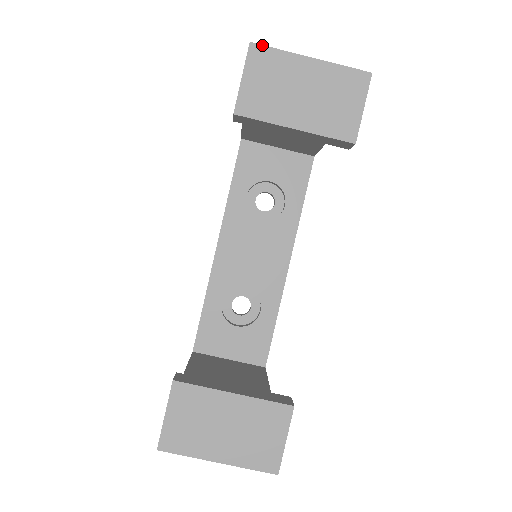
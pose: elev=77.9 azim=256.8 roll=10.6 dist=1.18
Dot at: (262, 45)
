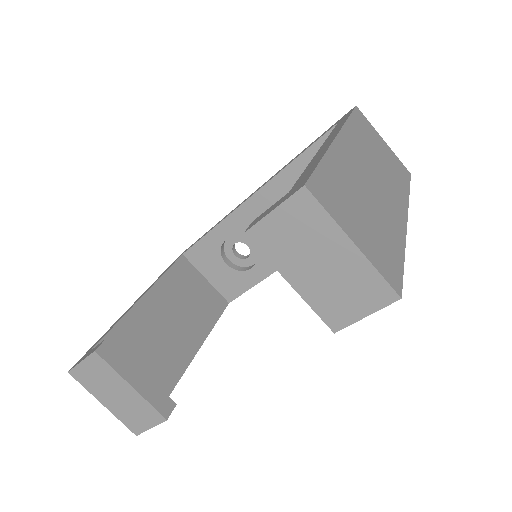
Dot at: (314, 197)
